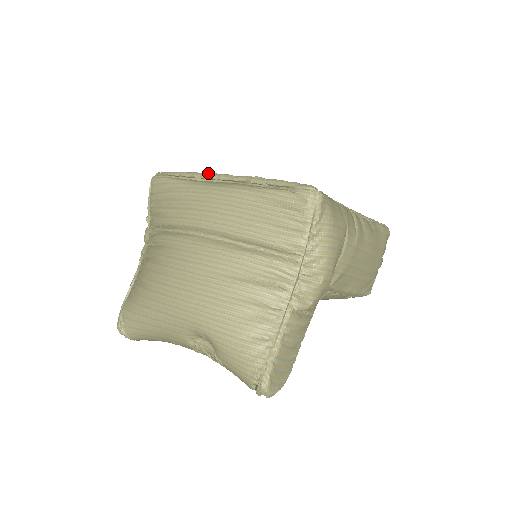
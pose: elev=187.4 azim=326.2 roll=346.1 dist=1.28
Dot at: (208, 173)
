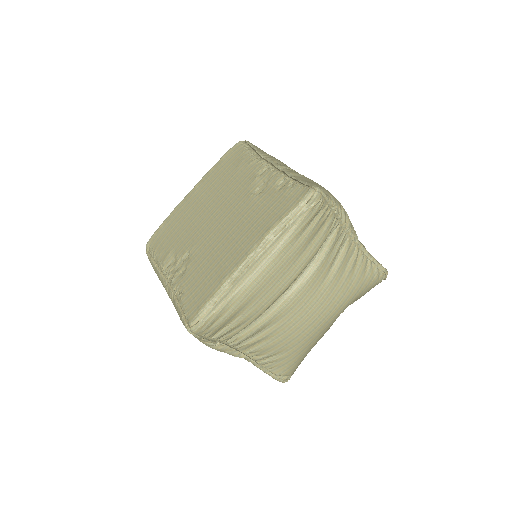
Dot at: (234, 273)
